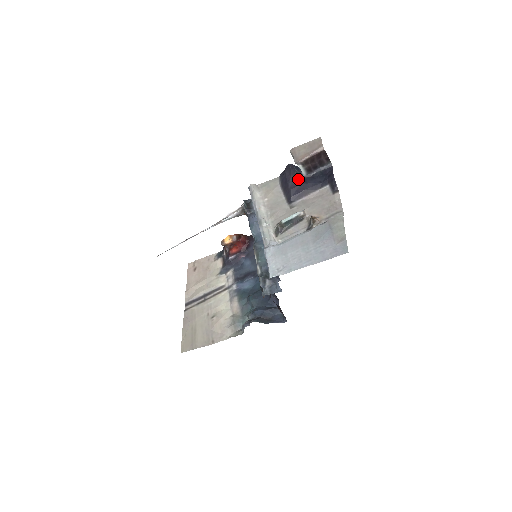
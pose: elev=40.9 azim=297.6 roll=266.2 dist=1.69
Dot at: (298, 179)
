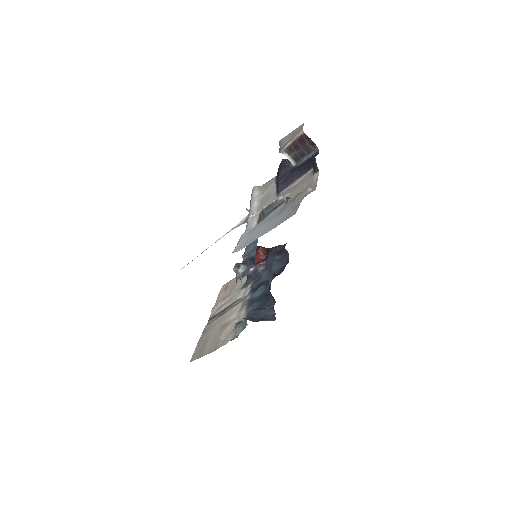
Dot at: (287, 170)
